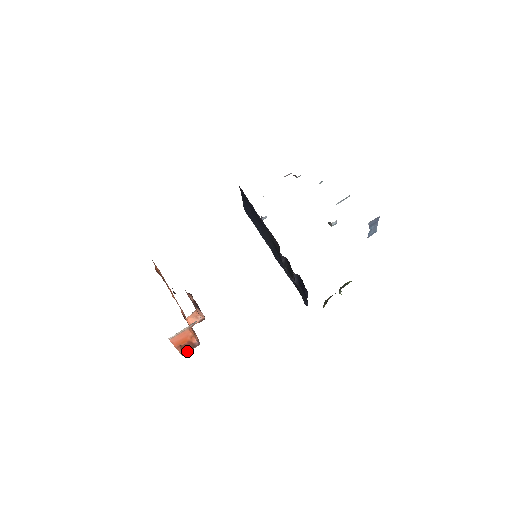
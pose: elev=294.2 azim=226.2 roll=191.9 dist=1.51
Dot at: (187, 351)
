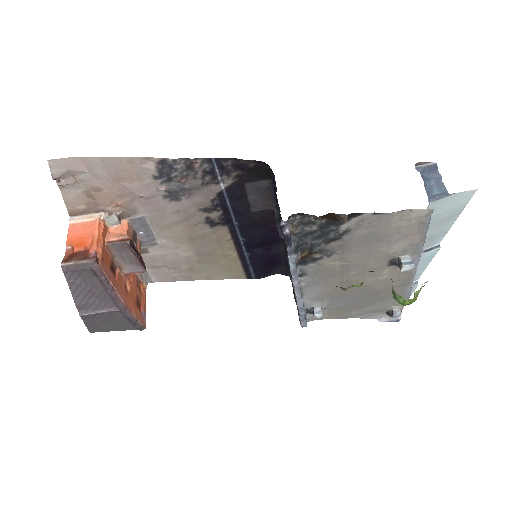
Dot at: (72, 260)
